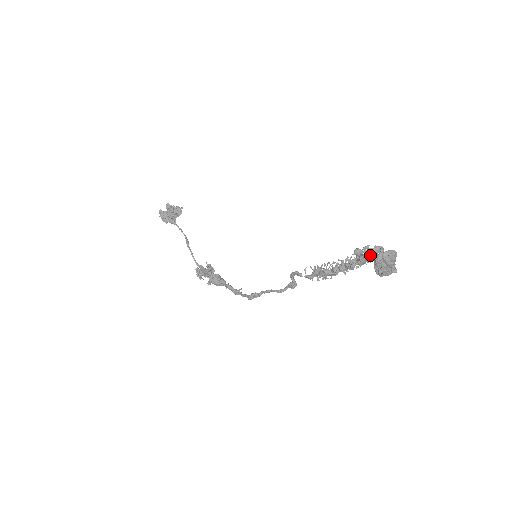
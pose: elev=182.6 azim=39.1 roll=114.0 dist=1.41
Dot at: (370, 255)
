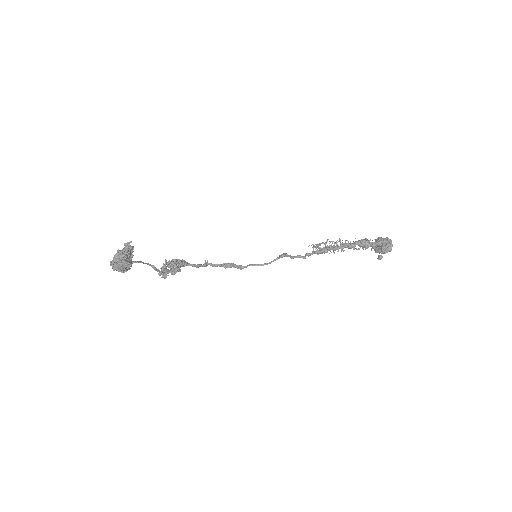
Dot at: occluded
